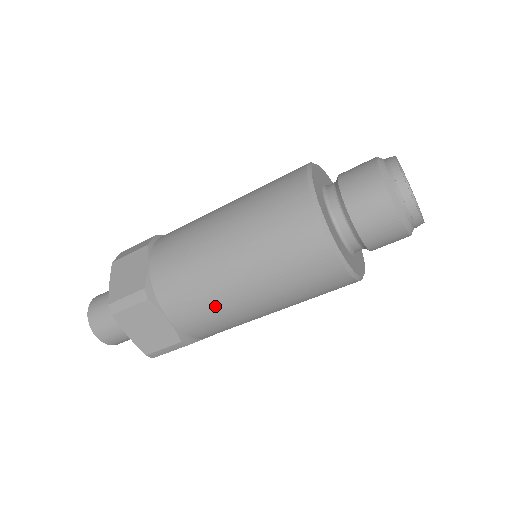
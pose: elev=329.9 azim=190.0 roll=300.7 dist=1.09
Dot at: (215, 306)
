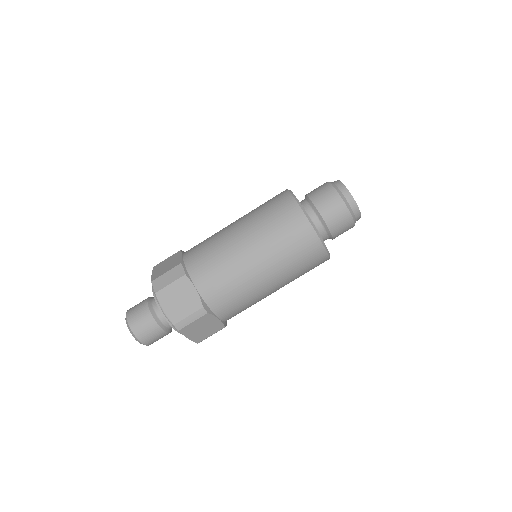
Dot at: (252, 301)
